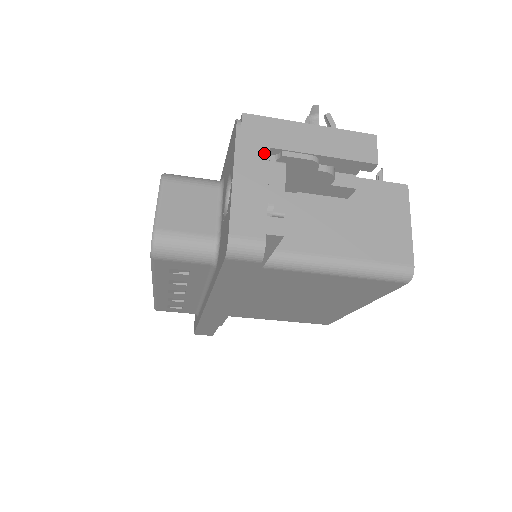
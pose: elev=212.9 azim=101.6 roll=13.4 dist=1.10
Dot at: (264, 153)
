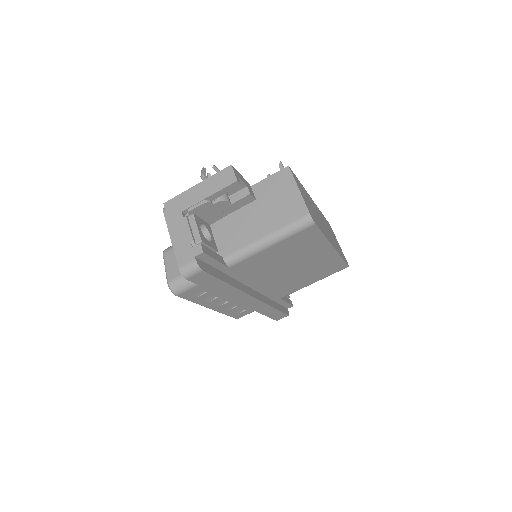
Dot at: (180, 217)
